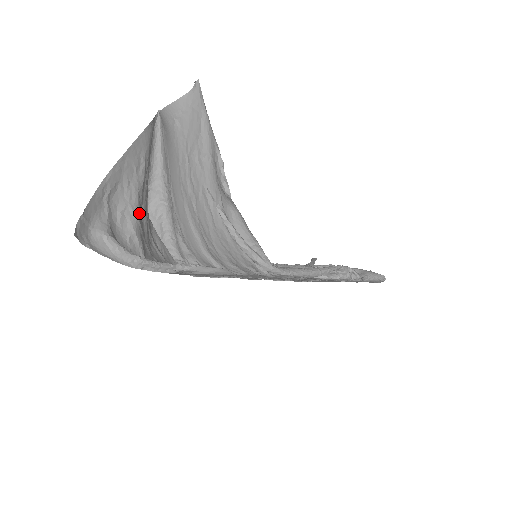
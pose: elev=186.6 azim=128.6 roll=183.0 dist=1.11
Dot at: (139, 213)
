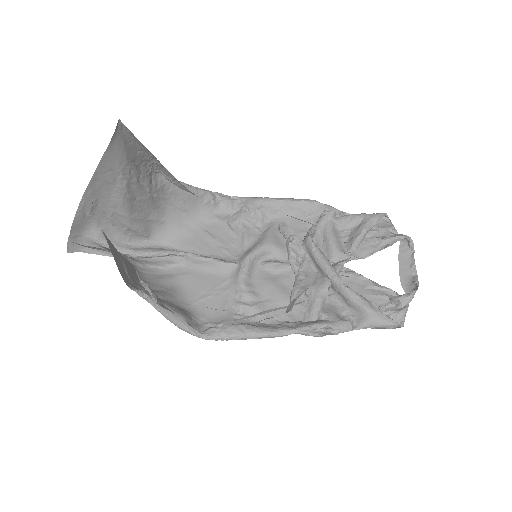
Dot at: (130, 211)
